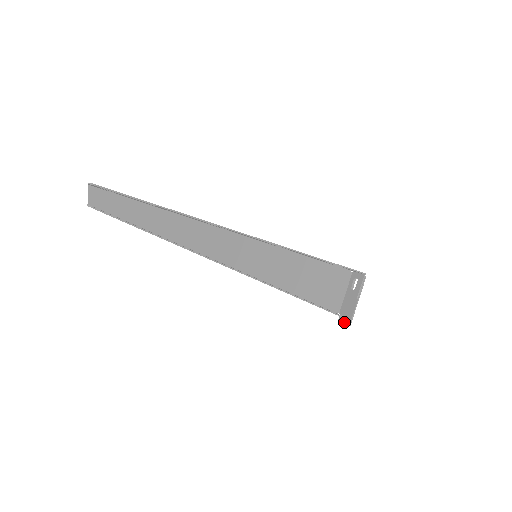
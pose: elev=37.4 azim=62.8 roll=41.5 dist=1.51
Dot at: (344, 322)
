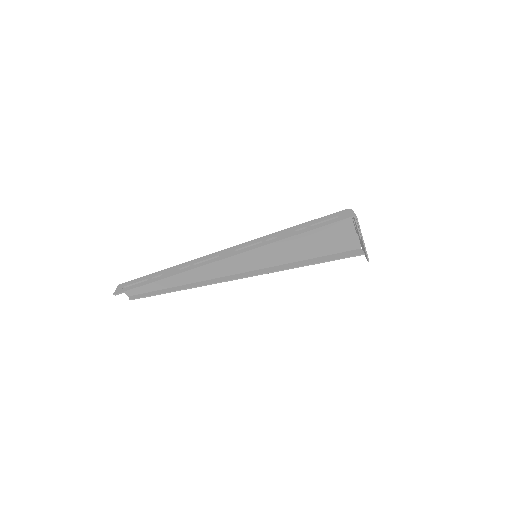
Dot at: occluded
